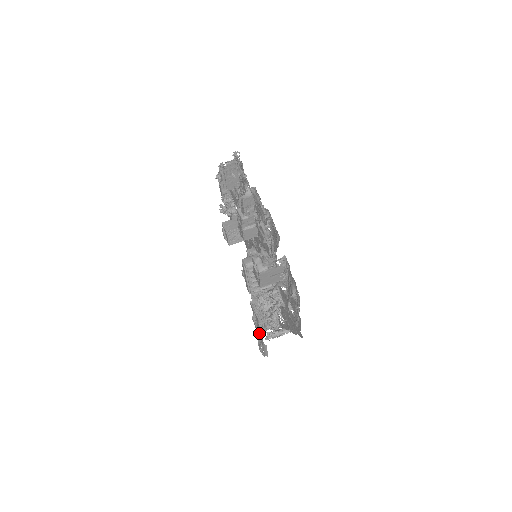
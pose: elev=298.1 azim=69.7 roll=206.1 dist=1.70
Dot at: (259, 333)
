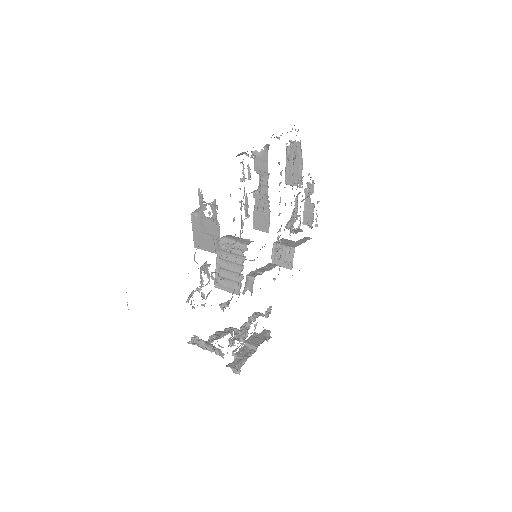
Dot at: occluded
